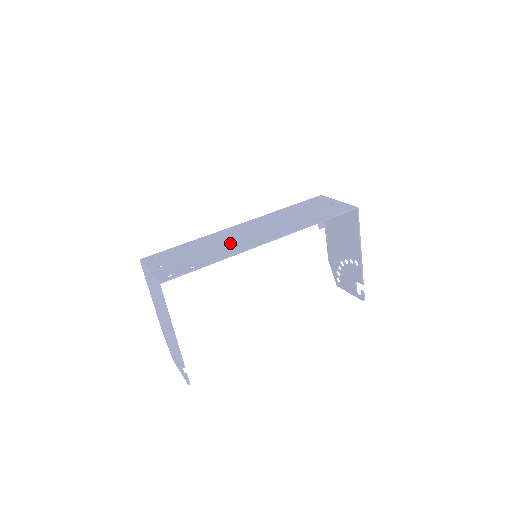
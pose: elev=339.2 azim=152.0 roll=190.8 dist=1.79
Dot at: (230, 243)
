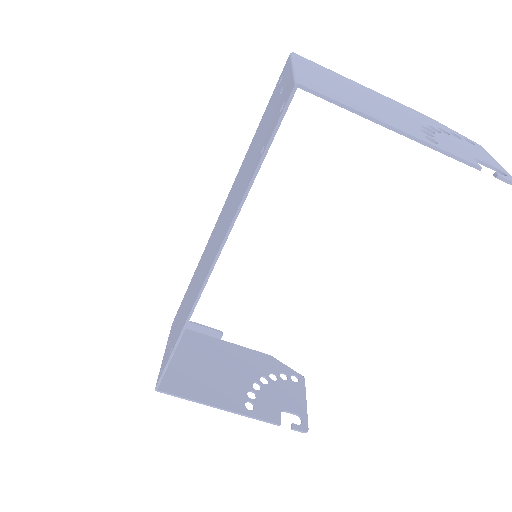
Dot at: (197, 283)
